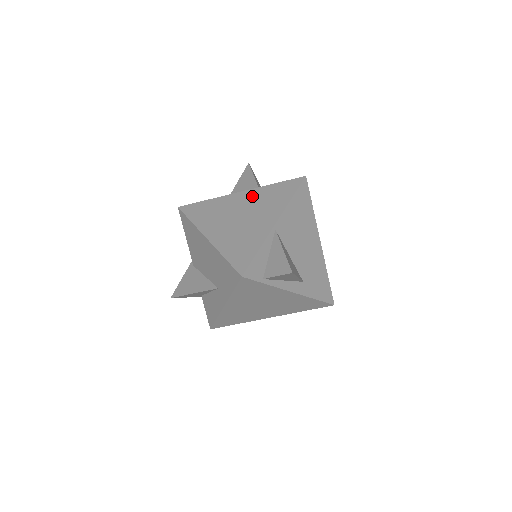
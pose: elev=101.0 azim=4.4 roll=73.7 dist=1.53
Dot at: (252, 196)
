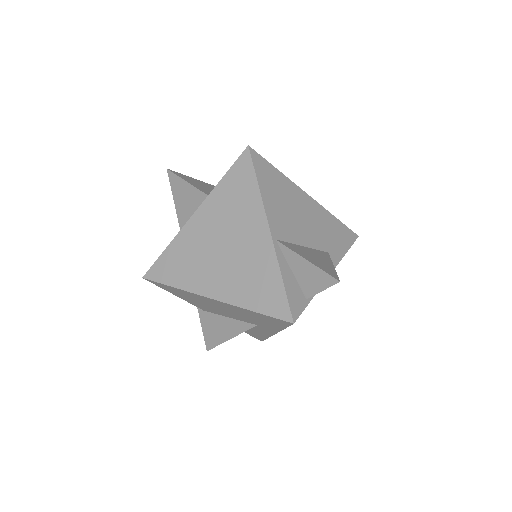
Dot at: (212, 212)
